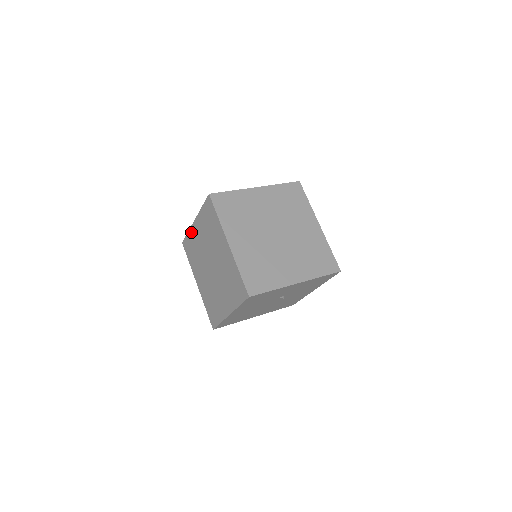
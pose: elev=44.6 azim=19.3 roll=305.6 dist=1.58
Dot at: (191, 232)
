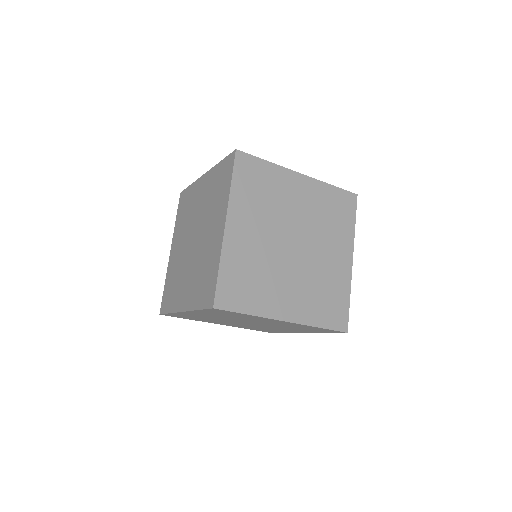
Dot at: (180, 314)
